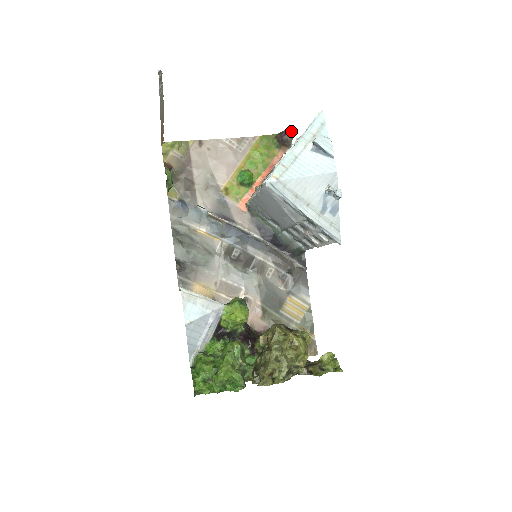
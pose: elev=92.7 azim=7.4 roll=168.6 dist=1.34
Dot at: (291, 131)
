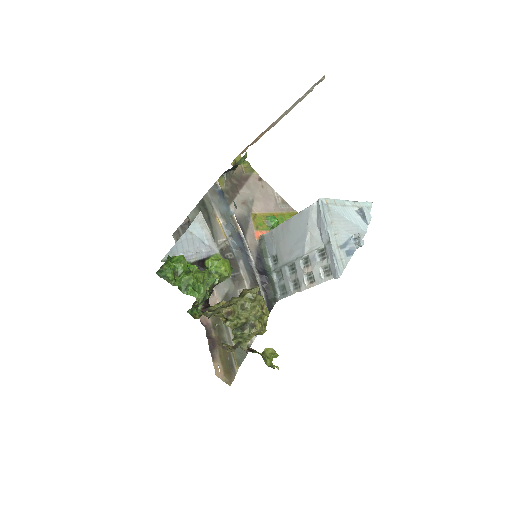
Dot at: occluded
